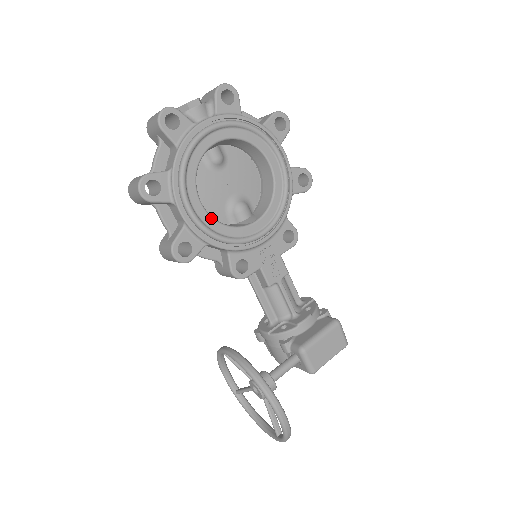
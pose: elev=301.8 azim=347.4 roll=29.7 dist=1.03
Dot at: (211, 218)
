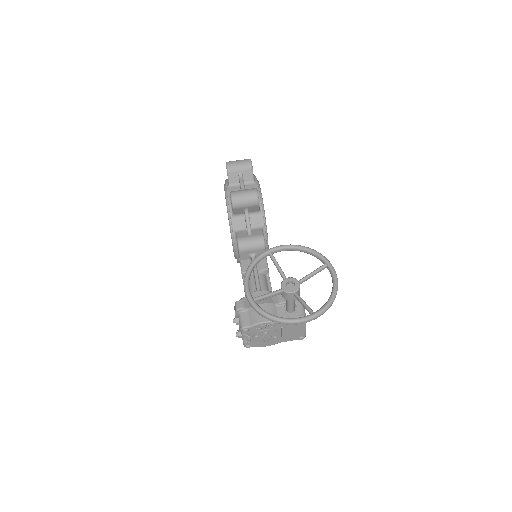
Dot at: occluded
